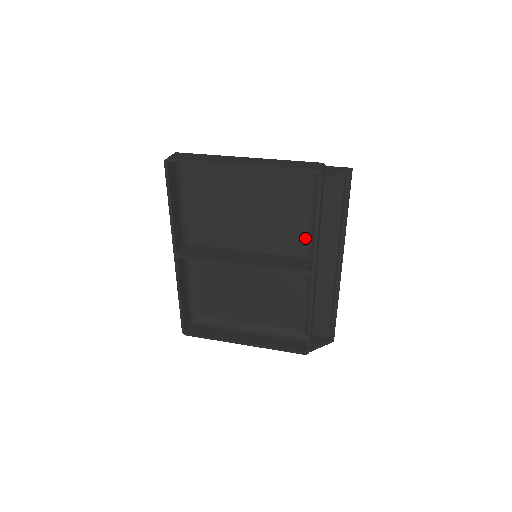
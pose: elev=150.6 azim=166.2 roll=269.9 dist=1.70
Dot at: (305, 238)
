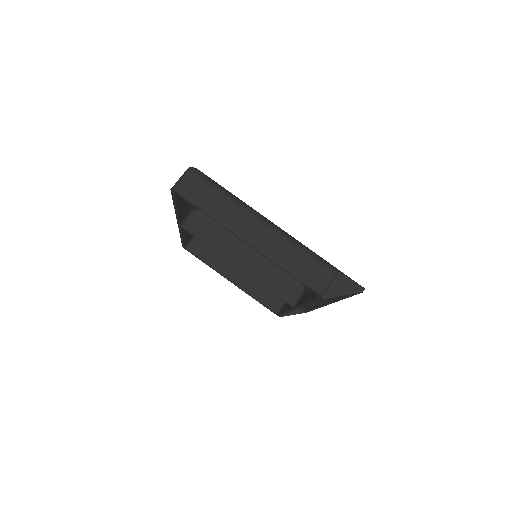
Dot at: occluded
